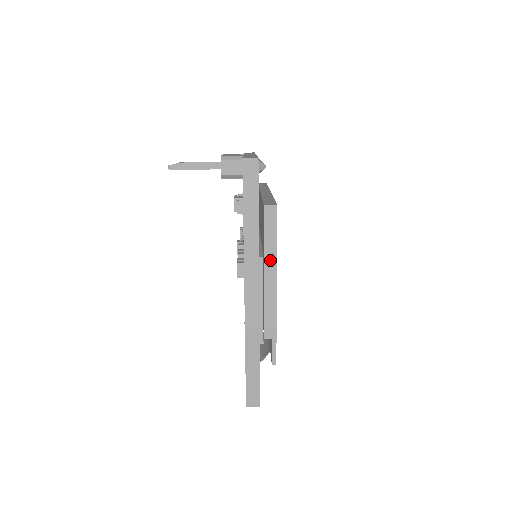
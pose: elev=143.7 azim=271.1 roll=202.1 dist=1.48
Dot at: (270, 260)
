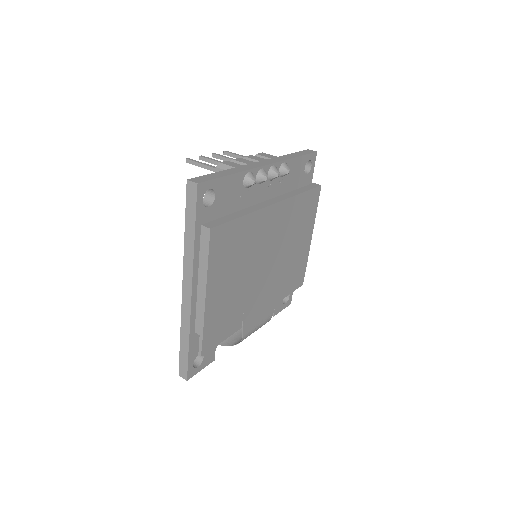
Dot at: (202, 272)
